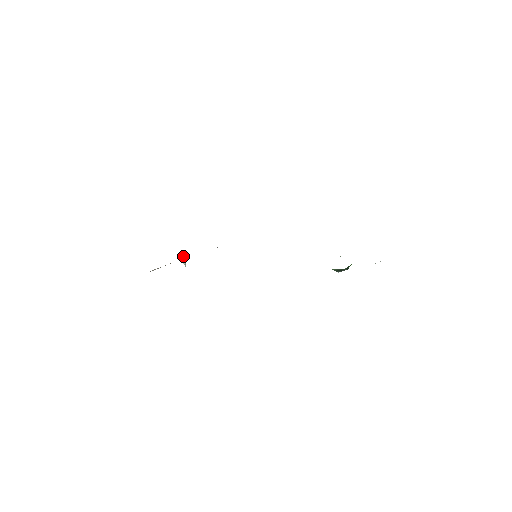
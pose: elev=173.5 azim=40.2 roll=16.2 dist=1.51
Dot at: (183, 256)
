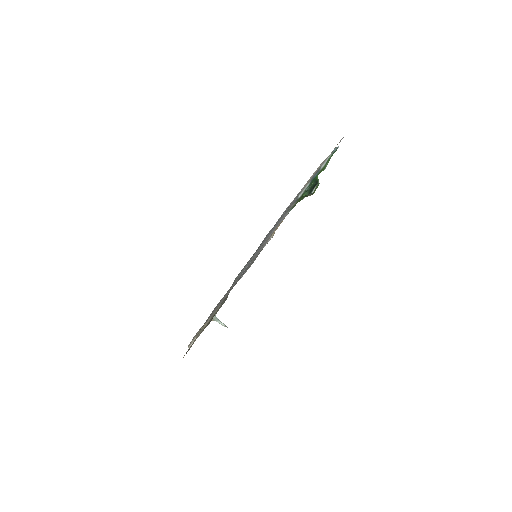
Dot at: (217, 320)
